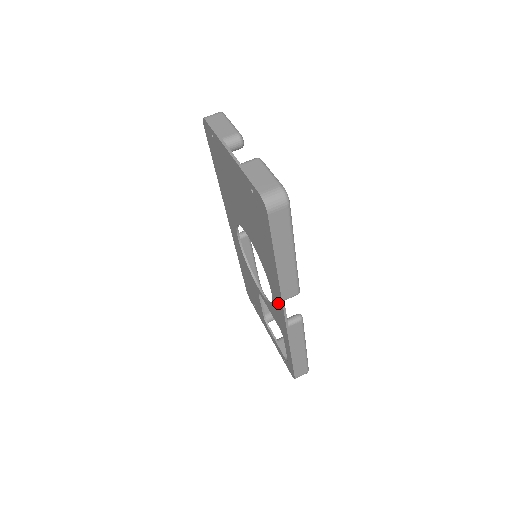
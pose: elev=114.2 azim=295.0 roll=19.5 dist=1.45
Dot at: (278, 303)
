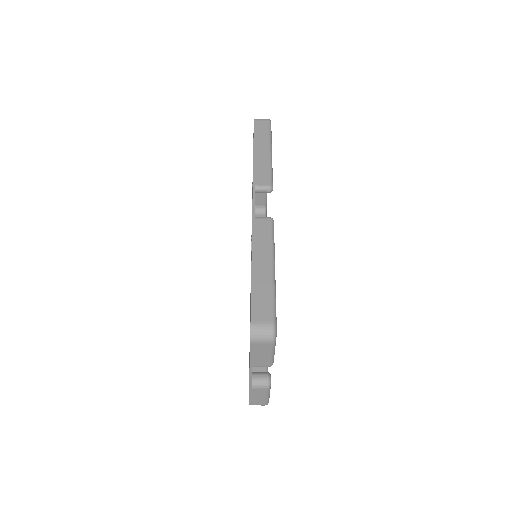
Dot at: occluded
